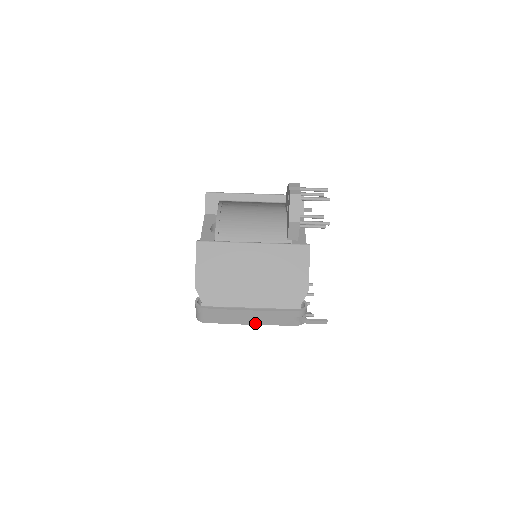
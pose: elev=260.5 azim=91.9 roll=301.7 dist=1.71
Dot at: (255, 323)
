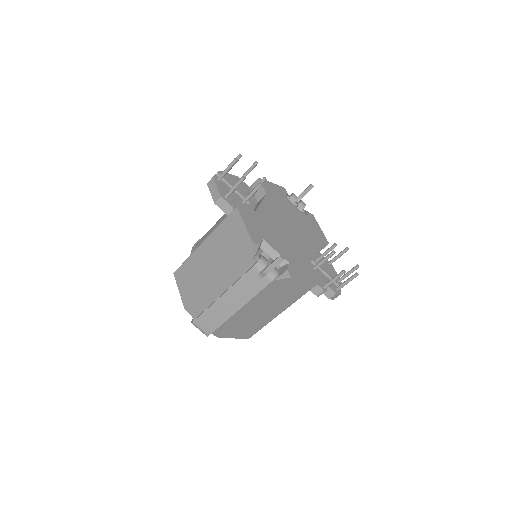
Dot at: (239, 306)
